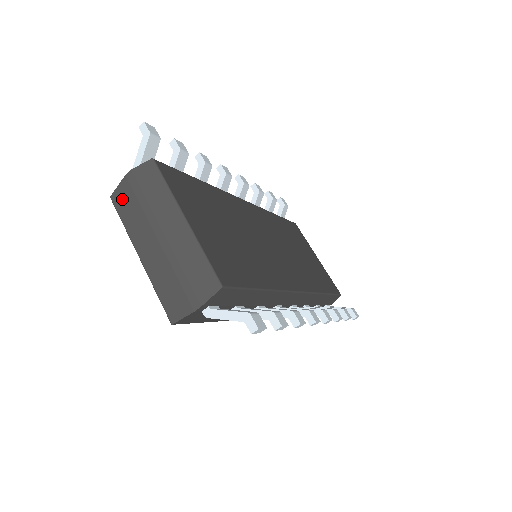
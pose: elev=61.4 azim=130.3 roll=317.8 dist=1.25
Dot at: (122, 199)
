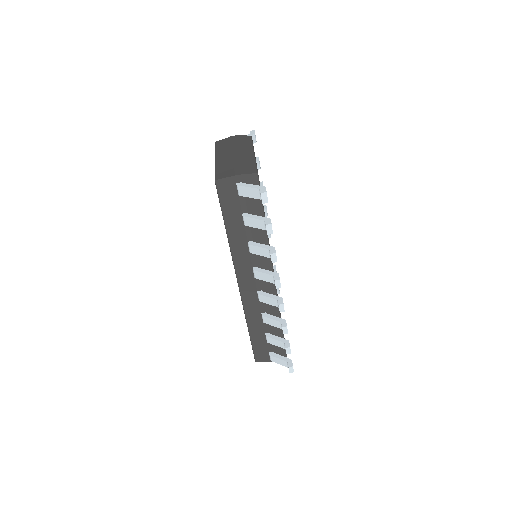
Dot at: (223, 142)
